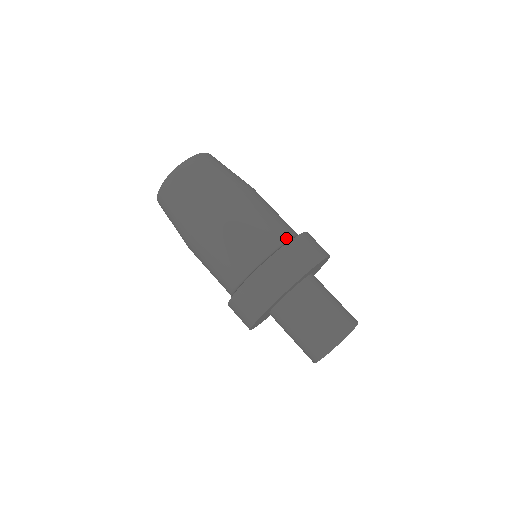
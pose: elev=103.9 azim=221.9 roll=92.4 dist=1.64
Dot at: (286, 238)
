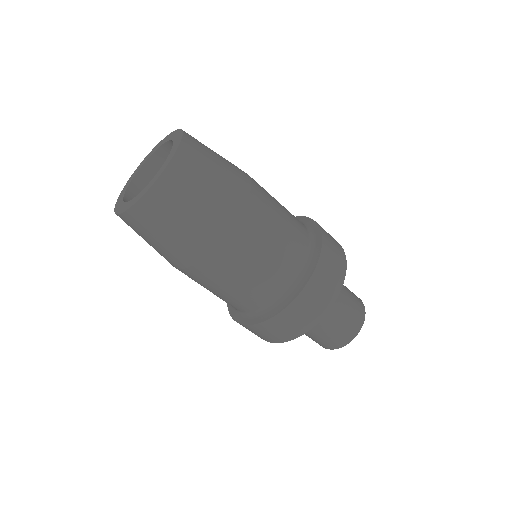
Dot at: (258, 309)
